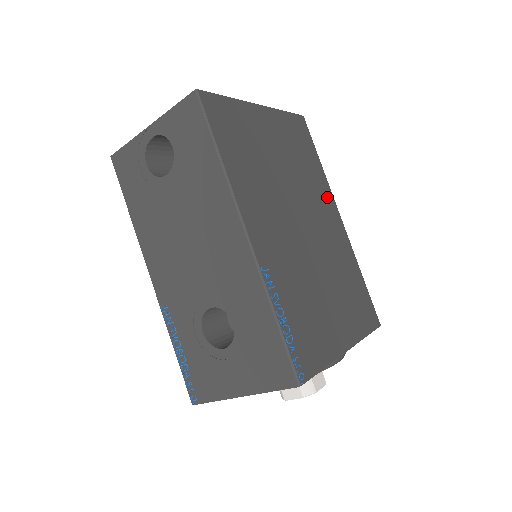
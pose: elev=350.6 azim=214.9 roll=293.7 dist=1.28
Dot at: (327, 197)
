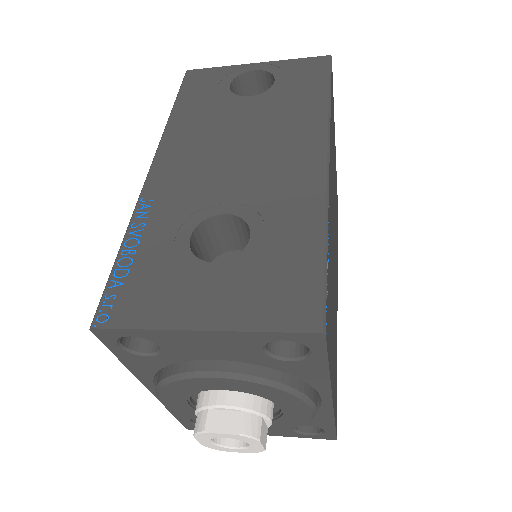
Dot at: occluded
